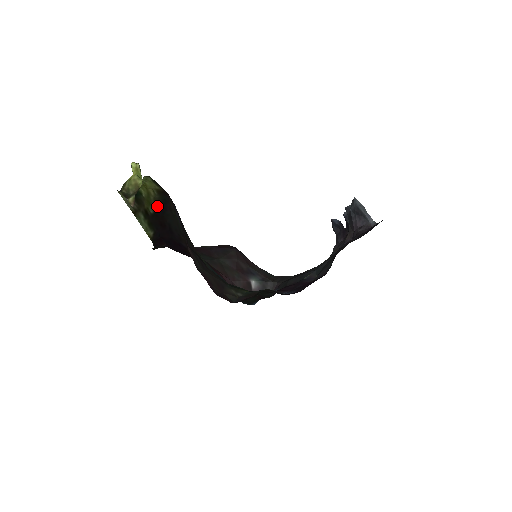
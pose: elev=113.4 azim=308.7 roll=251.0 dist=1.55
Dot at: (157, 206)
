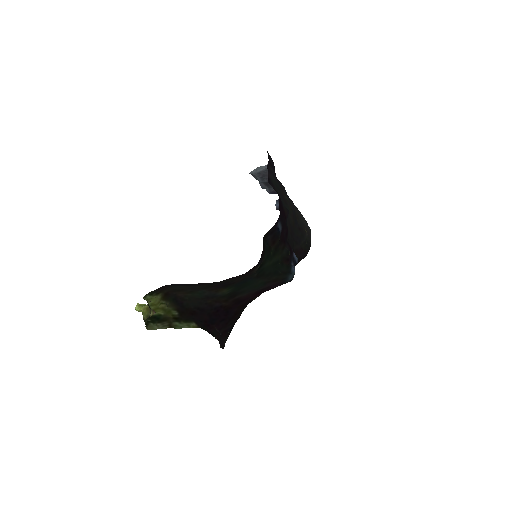
Dot at: (175, 307)
